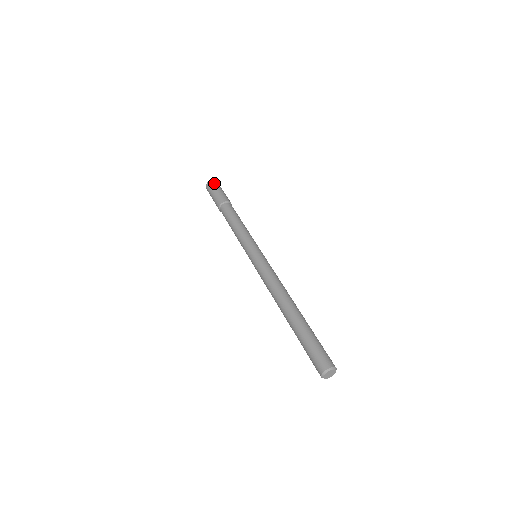
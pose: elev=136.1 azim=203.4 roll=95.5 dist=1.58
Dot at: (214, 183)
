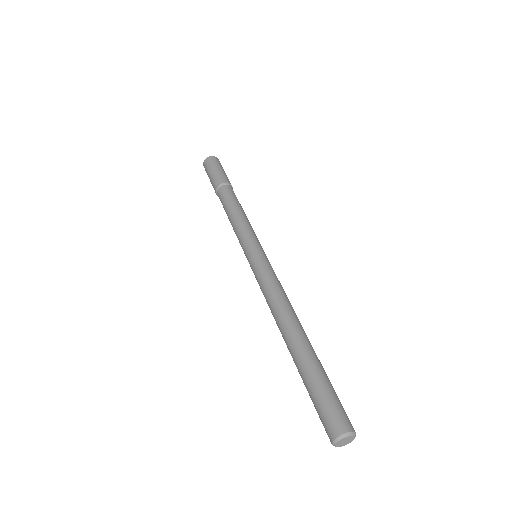
Dot at: (209, 161)
